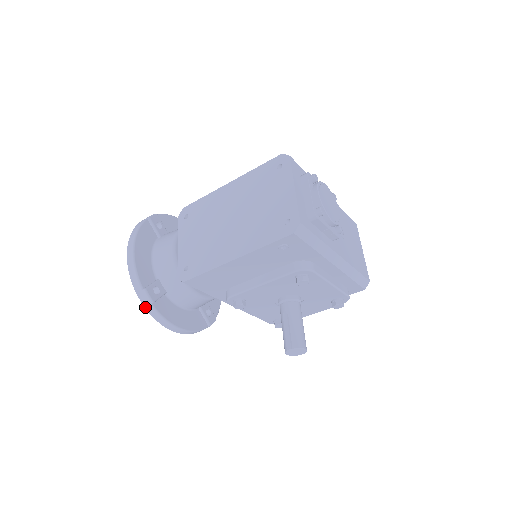
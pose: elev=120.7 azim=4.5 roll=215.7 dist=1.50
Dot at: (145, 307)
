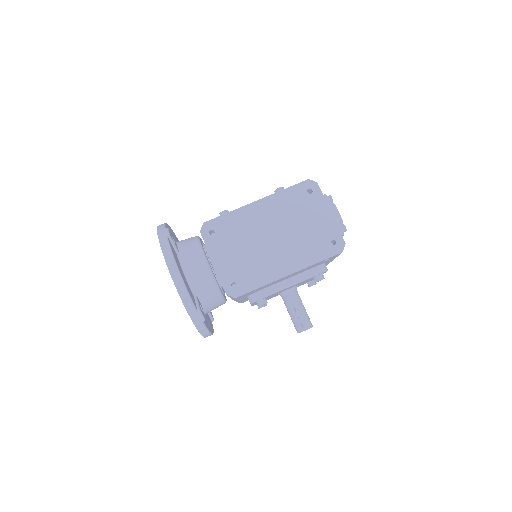
Dot at: (196, 326)
